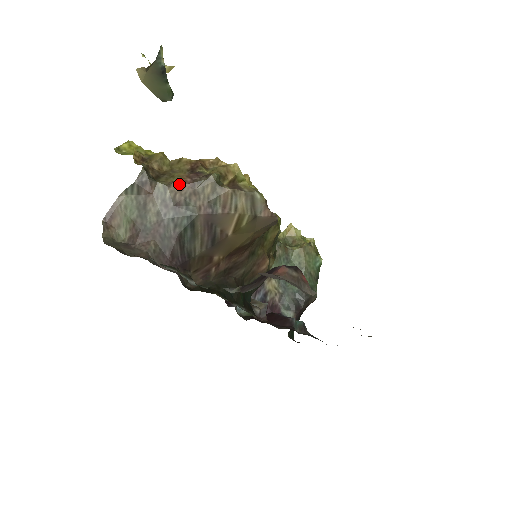
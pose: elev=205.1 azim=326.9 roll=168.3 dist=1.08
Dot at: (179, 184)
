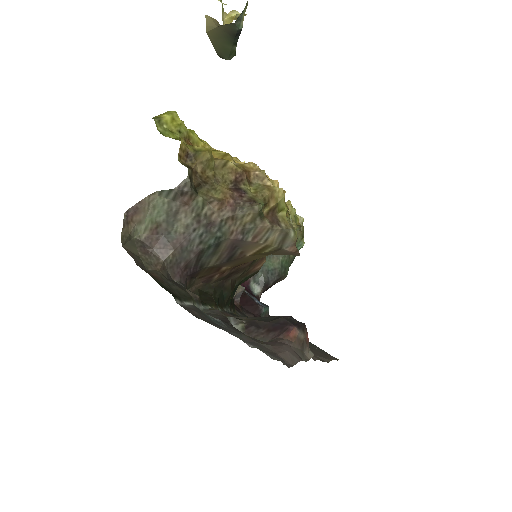
Dot at: (220, 204)
